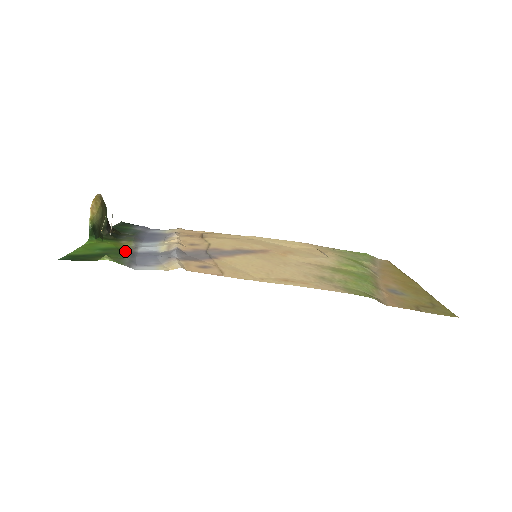
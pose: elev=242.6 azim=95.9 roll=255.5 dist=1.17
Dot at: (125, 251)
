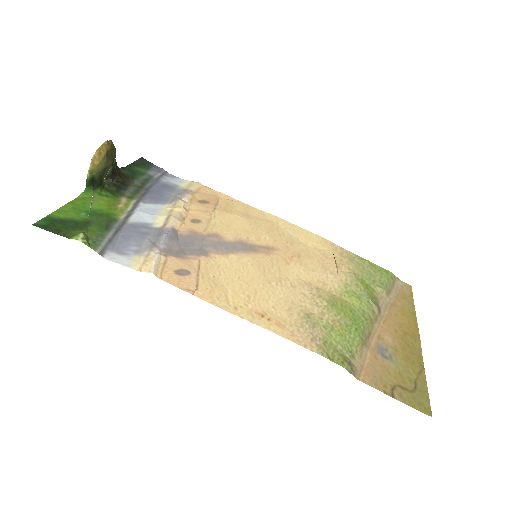
Dot at: (113, 221)
